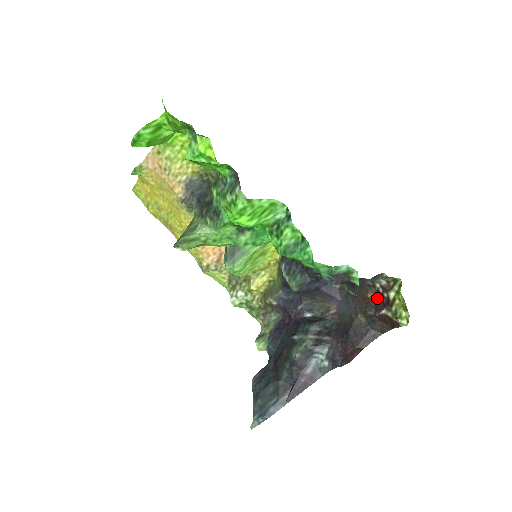
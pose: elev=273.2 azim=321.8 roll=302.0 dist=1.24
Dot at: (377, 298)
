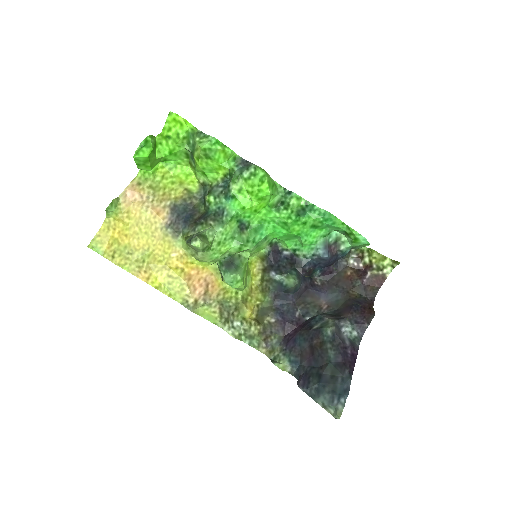
Dot at: (356, 272)
